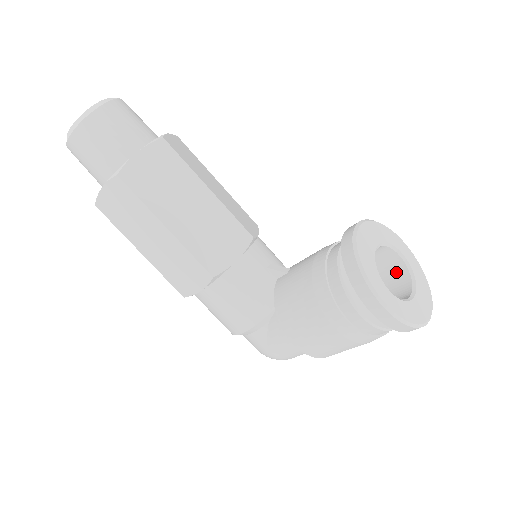
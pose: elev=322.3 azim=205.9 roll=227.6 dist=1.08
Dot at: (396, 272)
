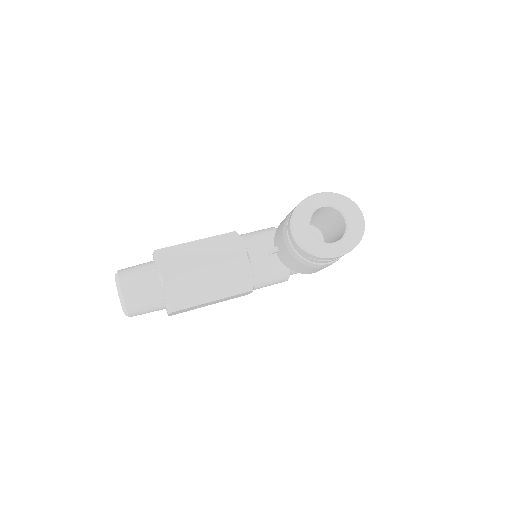
Dot at: (328, 210)
